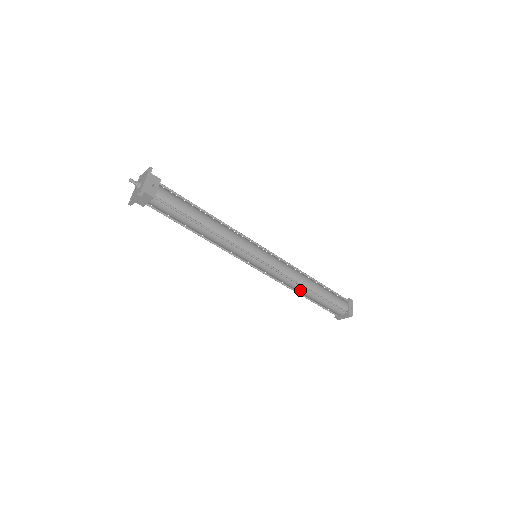
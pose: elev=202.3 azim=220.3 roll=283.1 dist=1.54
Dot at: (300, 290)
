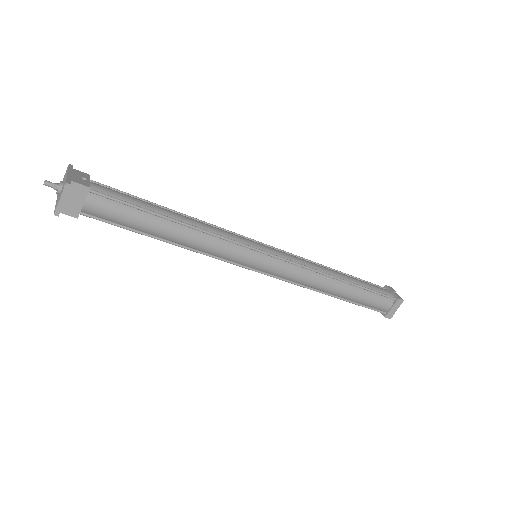
Dot at: (330, 285)
